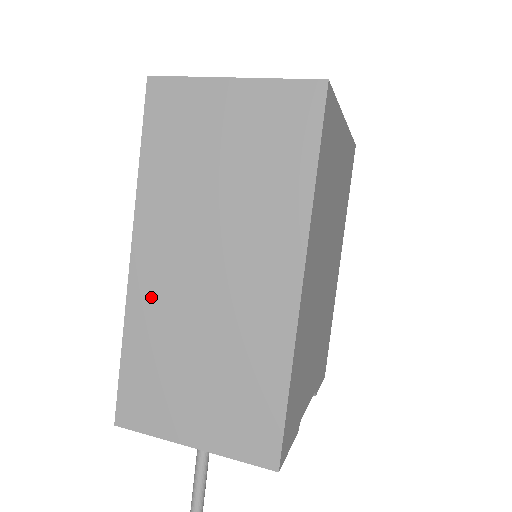
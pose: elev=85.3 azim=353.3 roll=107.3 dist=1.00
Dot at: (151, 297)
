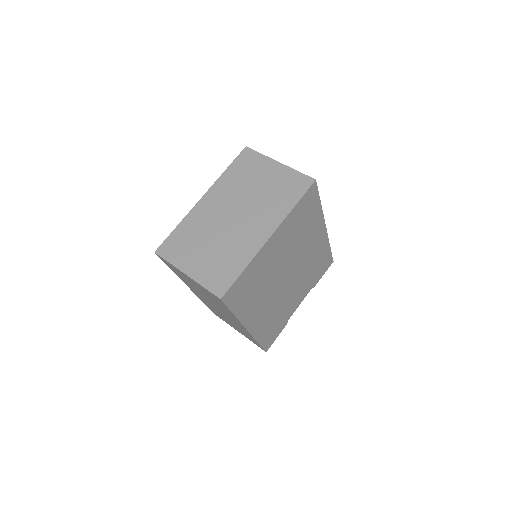
Dot at: (203, 300)
